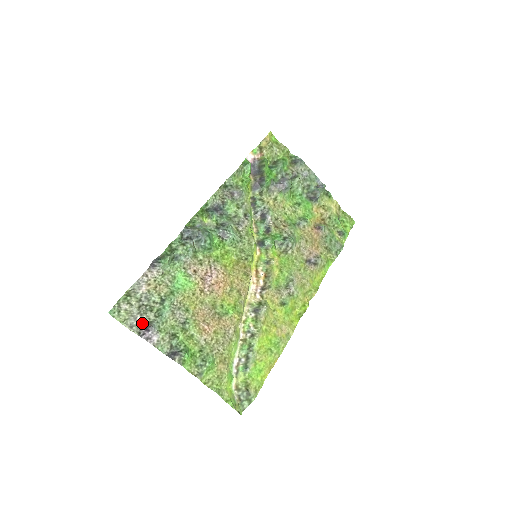
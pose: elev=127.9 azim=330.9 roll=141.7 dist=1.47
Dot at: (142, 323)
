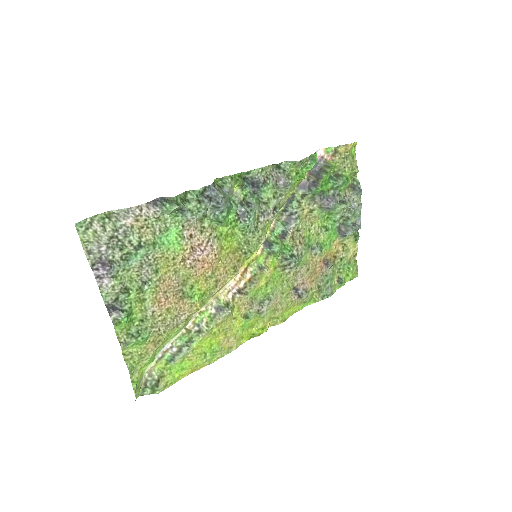
Dot at: (103, 256)
